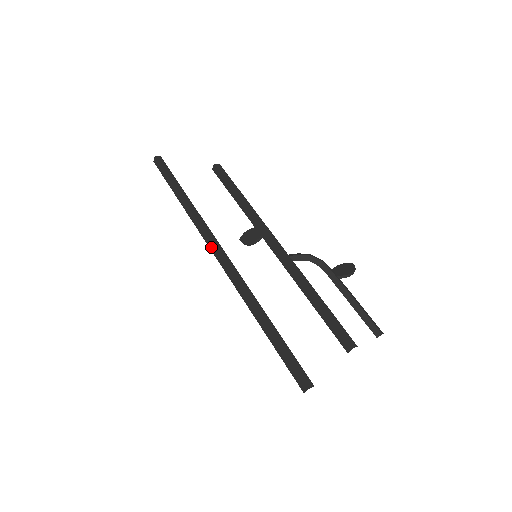
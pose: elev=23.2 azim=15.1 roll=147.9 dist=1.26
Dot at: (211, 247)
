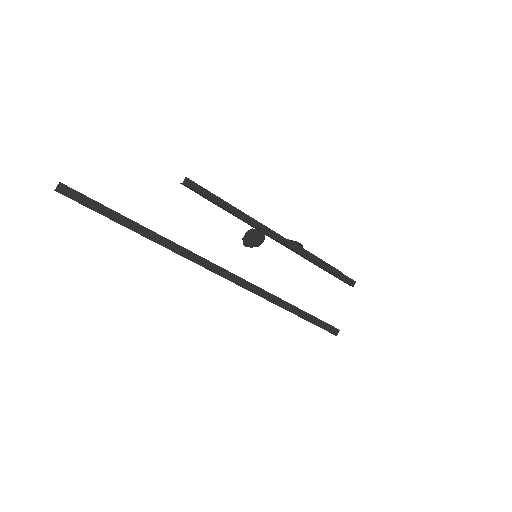
Dot at: (210, 267)
